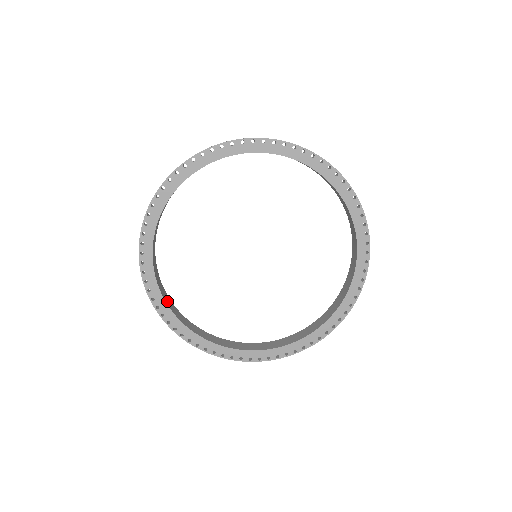
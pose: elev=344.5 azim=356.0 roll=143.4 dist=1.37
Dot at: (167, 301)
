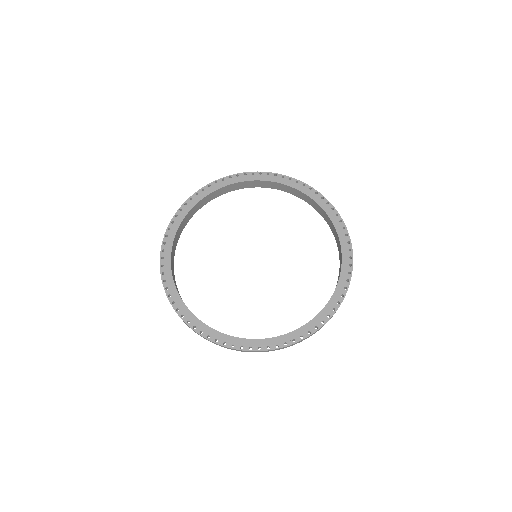
Dot at: (201, 322)
